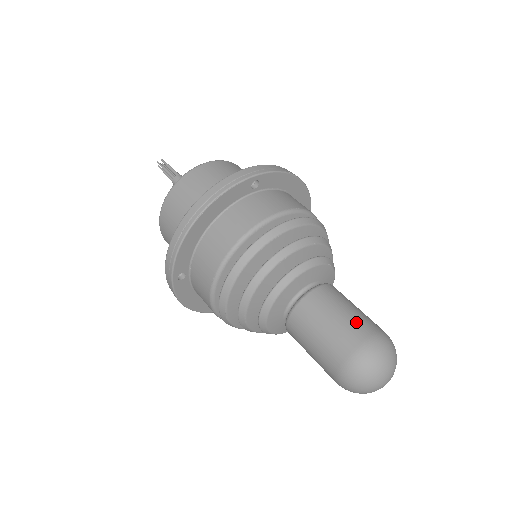
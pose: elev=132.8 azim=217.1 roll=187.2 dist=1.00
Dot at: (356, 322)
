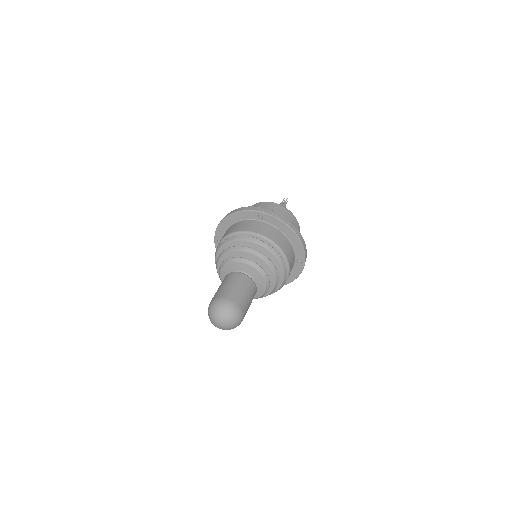
Dot at: (231, 291)
